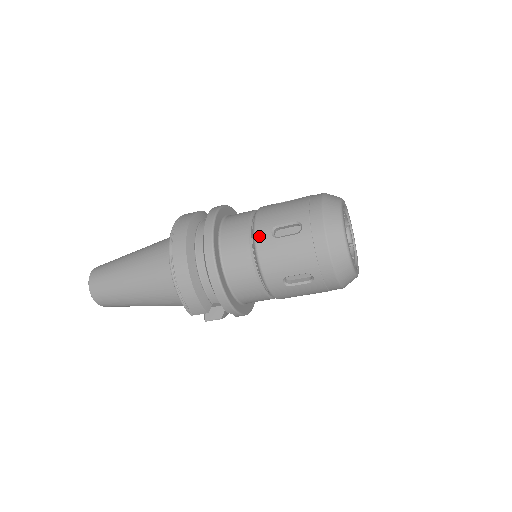
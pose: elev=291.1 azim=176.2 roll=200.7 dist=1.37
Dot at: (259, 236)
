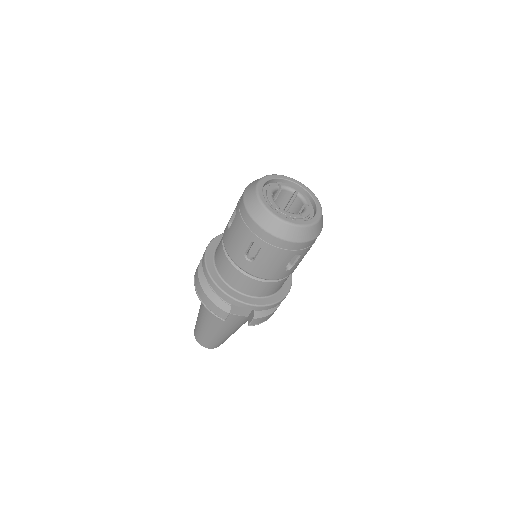
Dot at: (224, 235)
